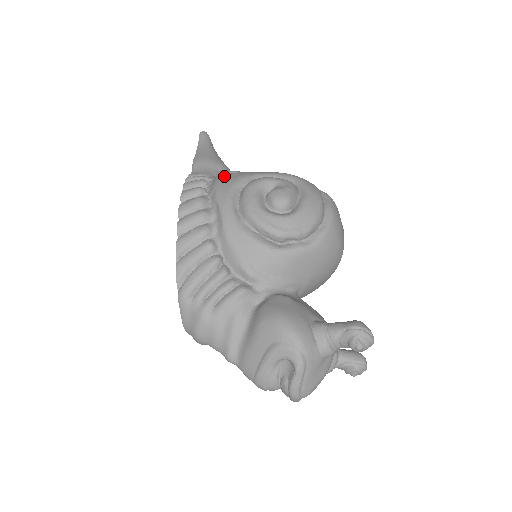
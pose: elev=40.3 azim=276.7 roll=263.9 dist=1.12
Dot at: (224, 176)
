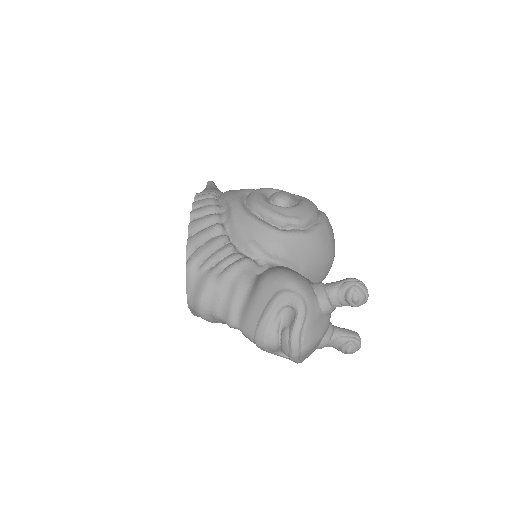
Dot at: occluded
